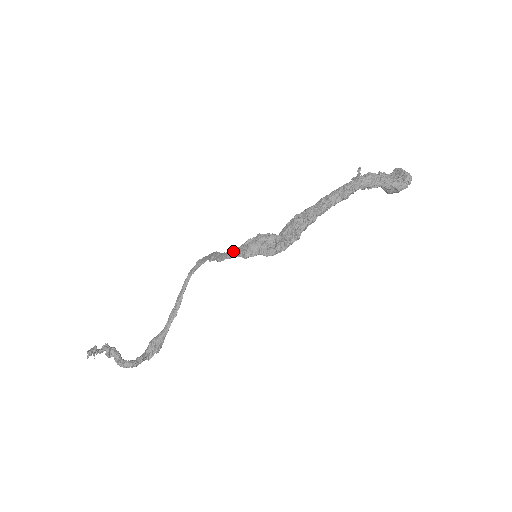
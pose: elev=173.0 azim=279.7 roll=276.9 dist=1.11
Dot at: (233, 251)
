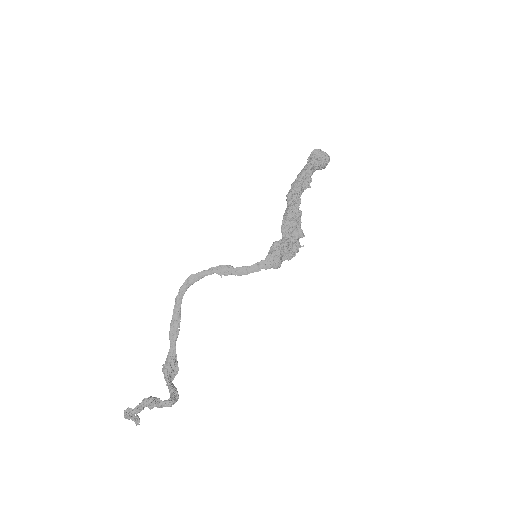
Dot at: (260, 265)
